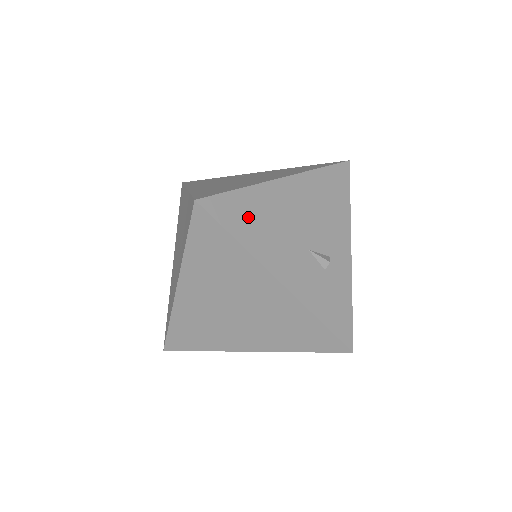
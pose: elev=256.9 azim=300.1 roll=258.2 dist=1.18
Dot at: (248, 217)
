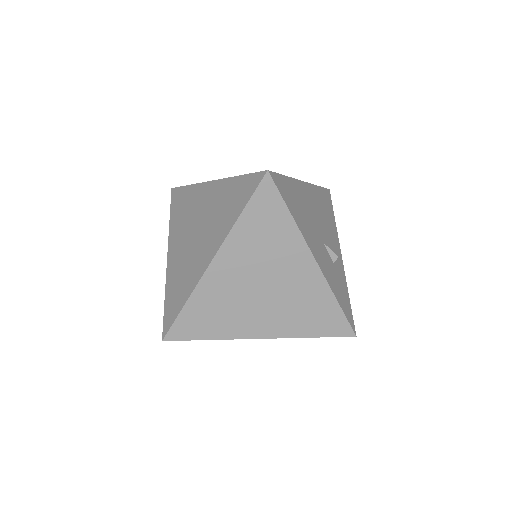
Dot at: (294, 200)
